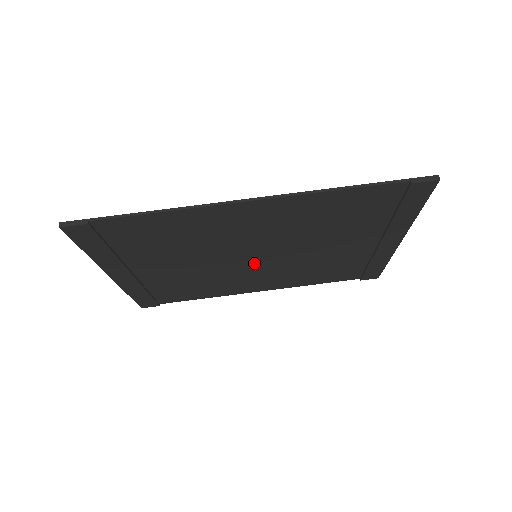
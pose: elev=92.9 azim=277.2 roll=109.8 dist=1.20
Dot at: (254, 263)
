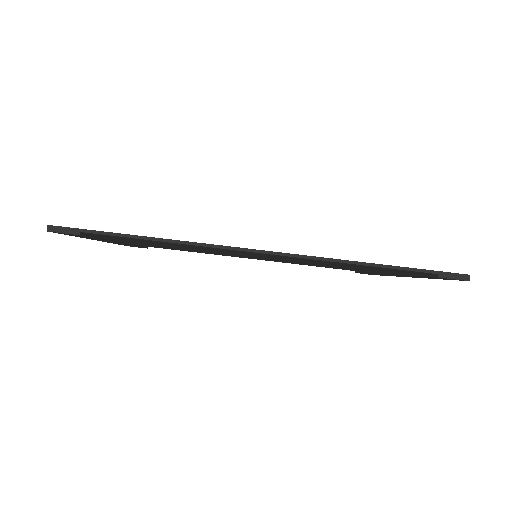
Dot at: occluded
